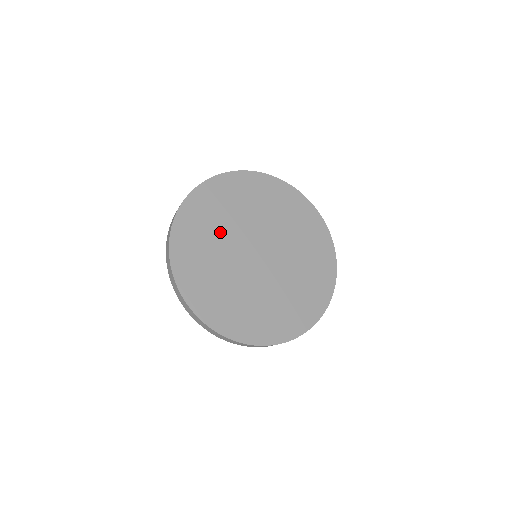
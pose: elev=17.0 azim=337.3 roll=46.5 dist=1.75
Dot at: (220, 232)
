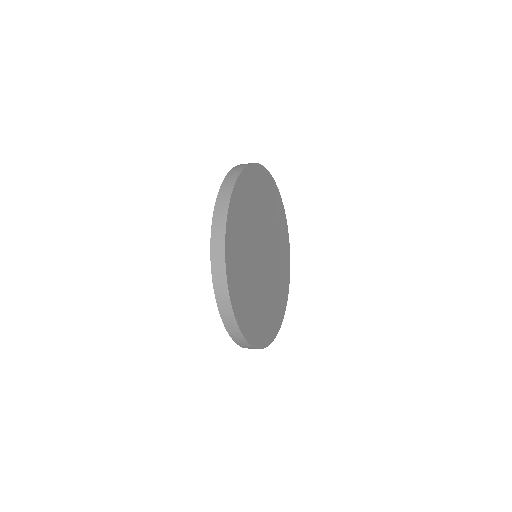
Dot at: (247, 264)
